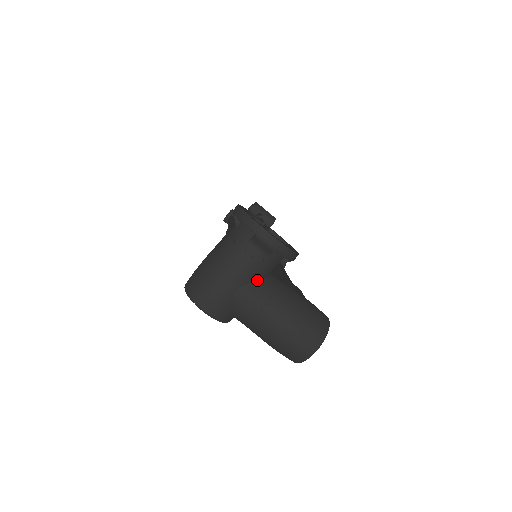
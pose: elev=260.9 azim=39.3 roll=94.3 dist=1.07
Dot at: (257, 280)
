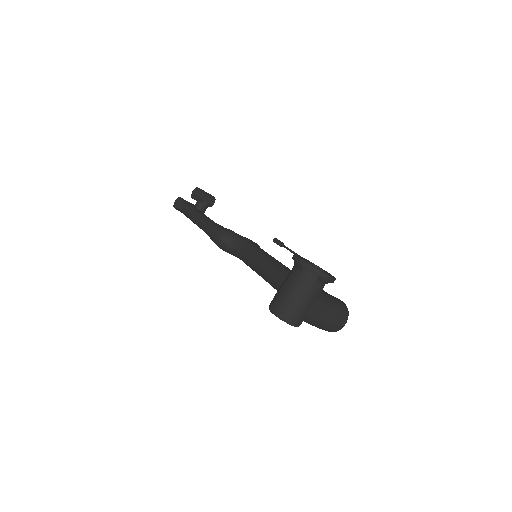
Dot at: (317, 299)
